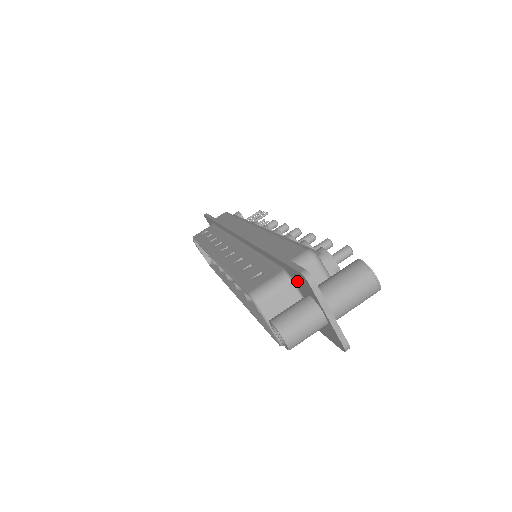
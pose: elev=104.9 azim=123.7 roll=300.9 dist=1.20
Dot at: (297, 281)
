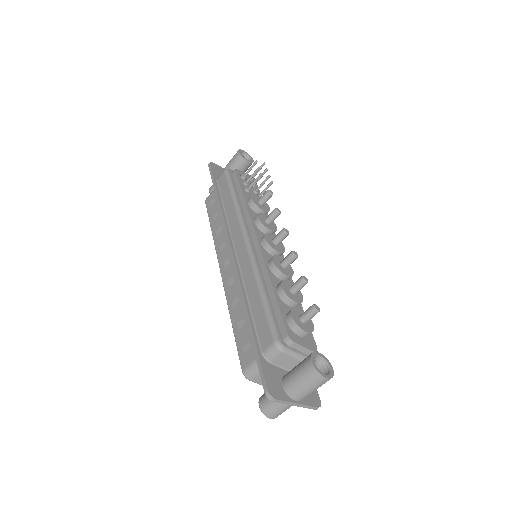
Dot at: (270, 375)
